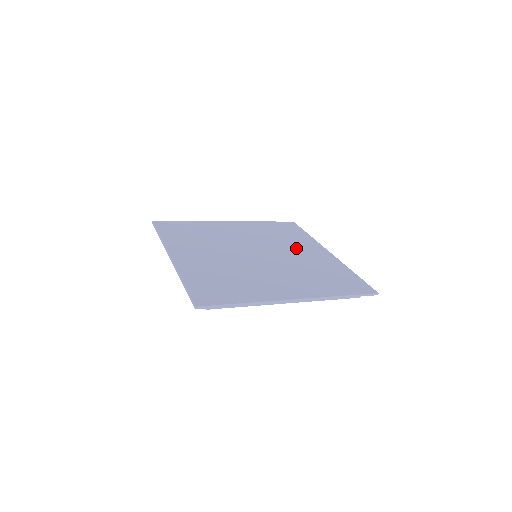
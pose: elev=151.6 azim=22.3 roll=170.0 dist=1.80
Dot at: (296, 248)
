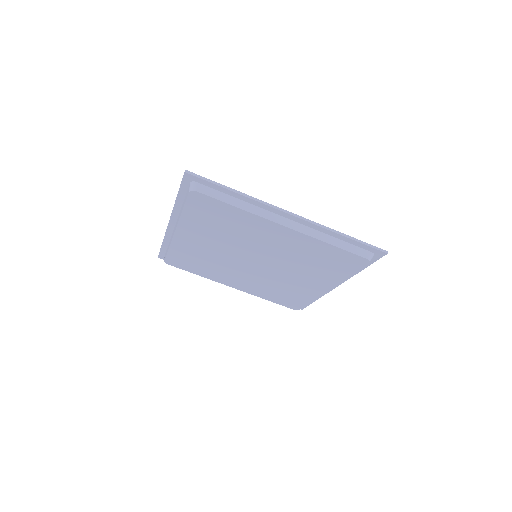
Dot at: occluded
